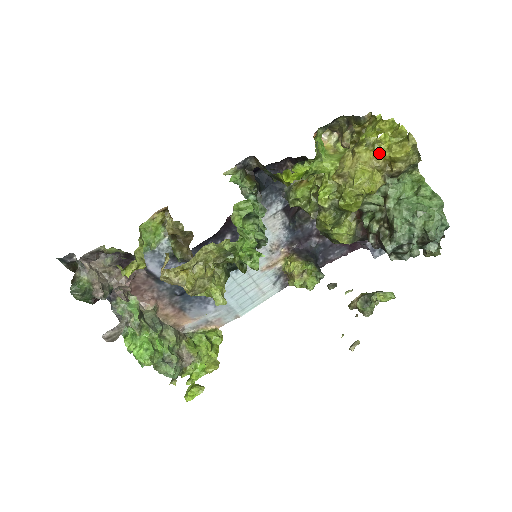
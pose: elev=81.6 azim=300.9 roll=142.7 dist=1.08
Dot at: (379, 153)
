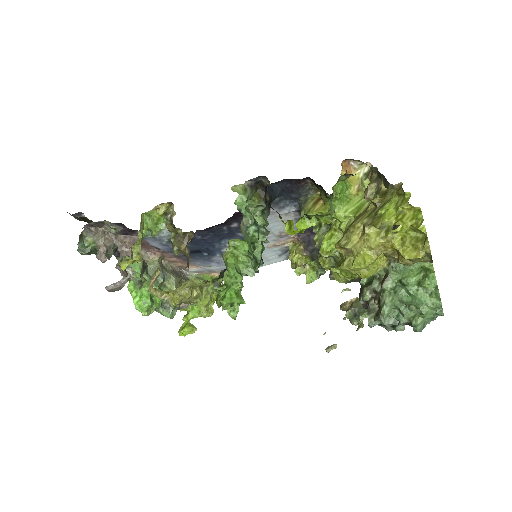
Dot at: (389, 244)
